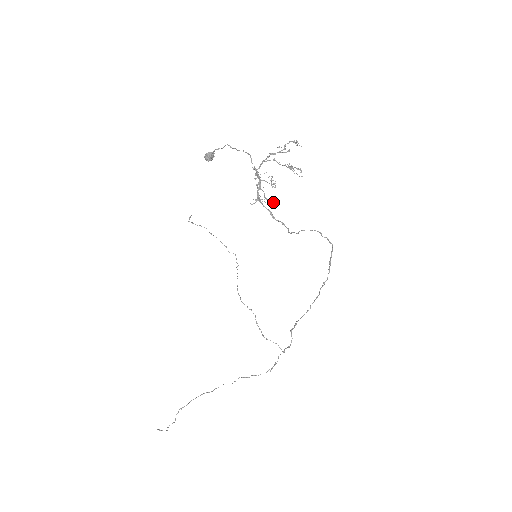
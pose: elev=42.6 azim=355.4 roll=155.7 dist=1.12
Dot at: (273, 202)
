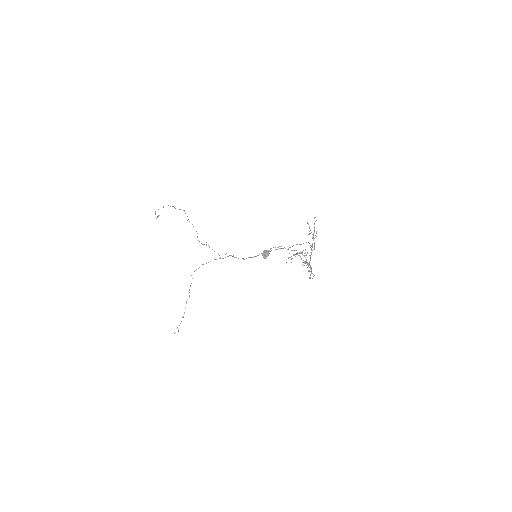
Dot at: occluded
